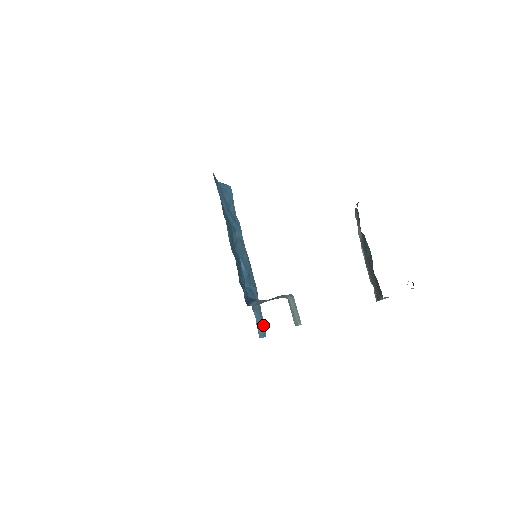
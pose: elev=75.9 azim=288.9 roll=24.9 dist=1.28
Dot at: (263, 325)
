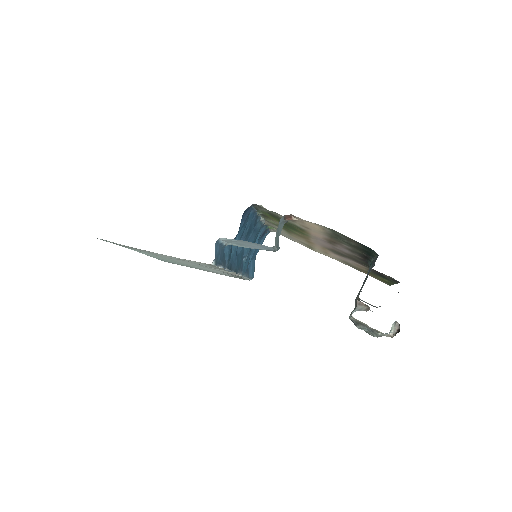
Dot at: (219, 260)
